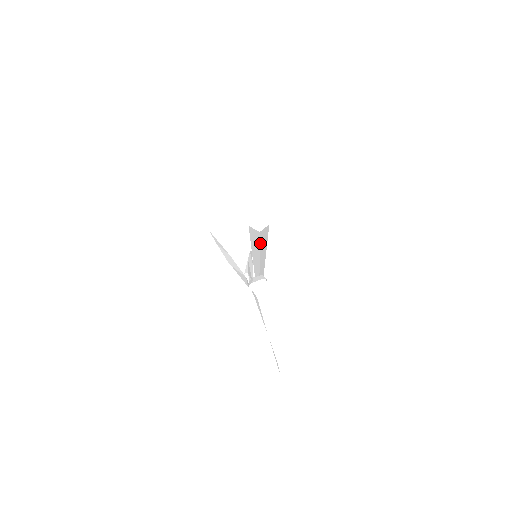
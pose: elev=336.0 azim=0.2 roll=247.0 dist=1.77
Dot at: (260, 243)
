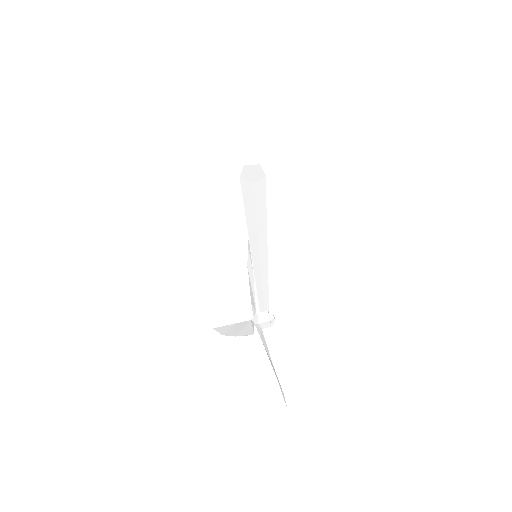
Dot at: (257, 215)
